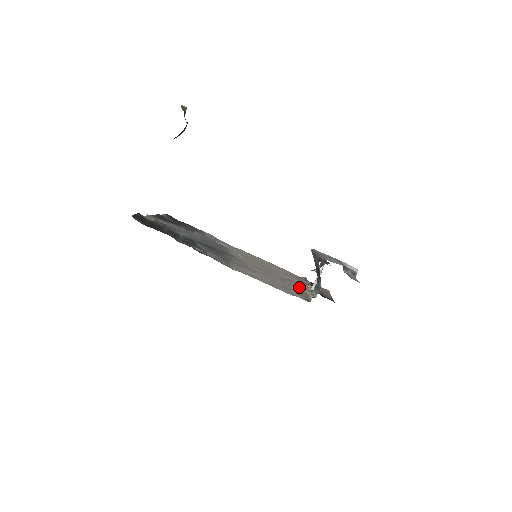
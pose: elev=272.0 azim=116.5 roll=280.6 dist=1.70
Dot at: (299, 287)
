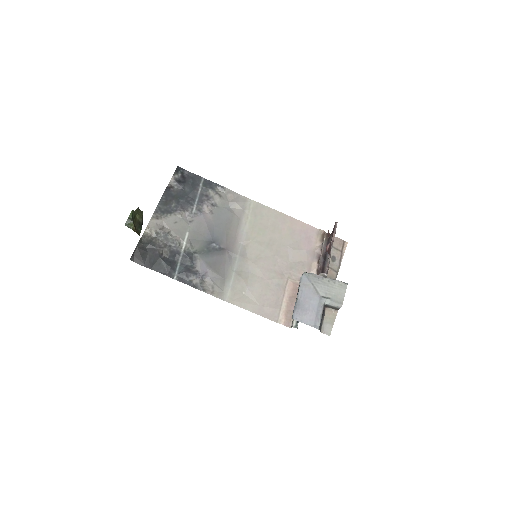
Dot at: (298, 280)
